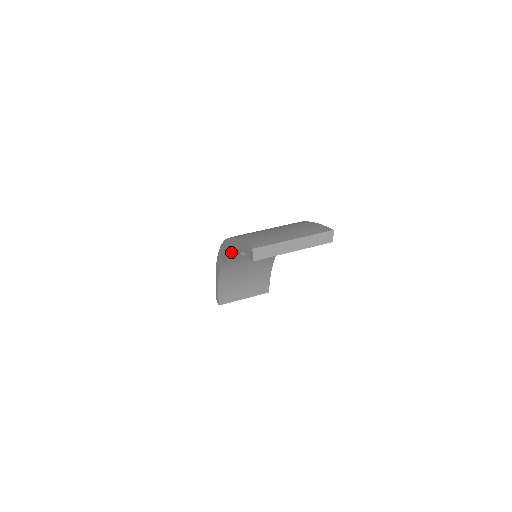
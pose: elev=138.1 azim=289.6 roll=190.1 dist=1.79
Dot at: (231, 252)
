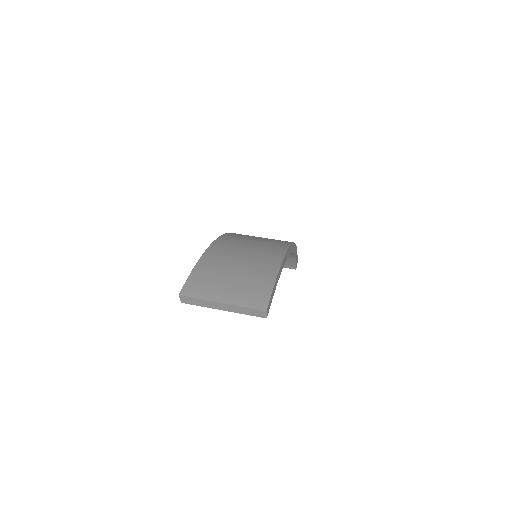
Dot at: occluded
